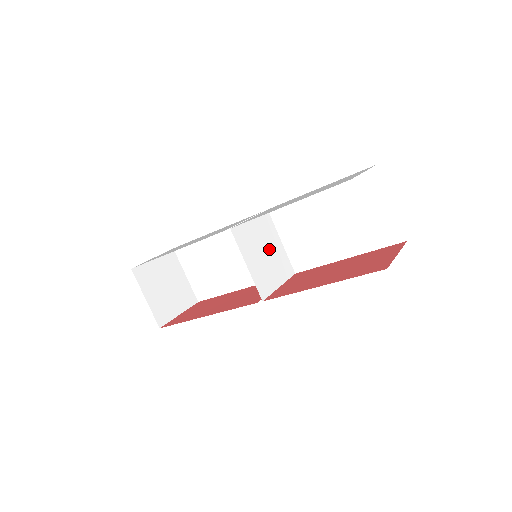
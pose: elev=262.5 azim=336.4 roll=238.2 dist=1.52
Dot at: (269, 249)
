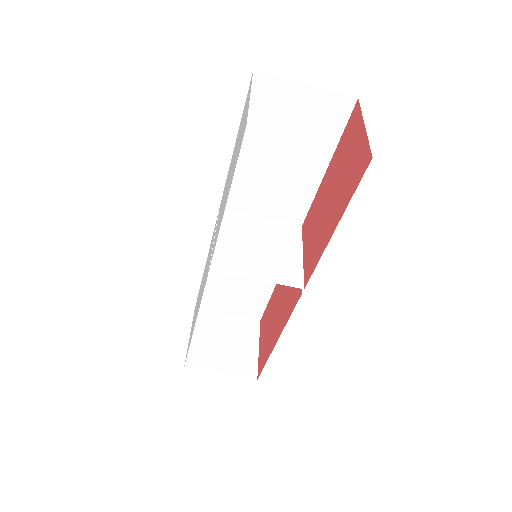
Dot at: (259, 238)
